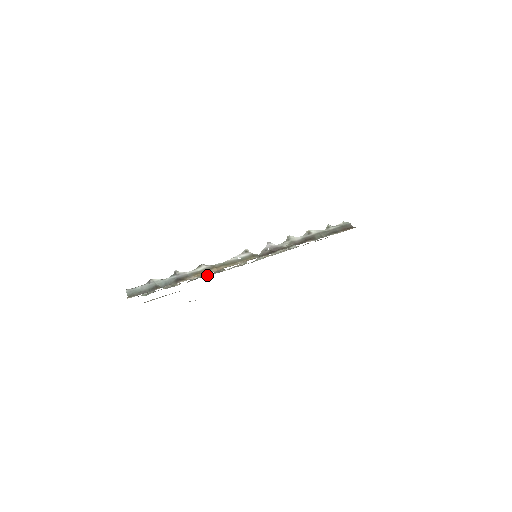
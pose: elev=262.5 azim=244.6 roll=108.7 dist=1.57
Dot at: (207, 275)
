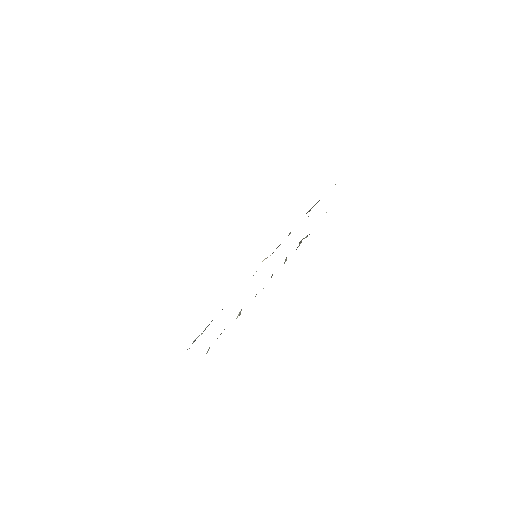
Dot at: occluded
